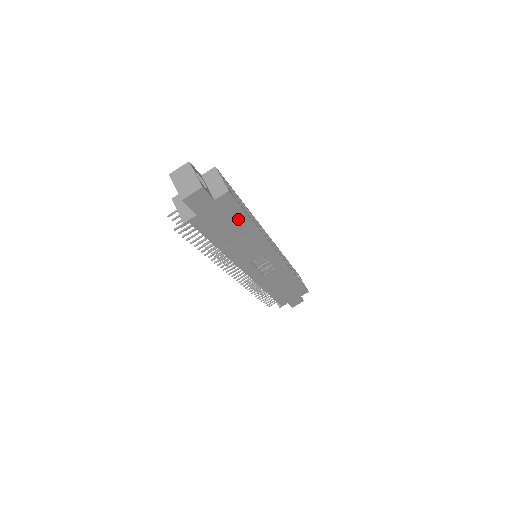
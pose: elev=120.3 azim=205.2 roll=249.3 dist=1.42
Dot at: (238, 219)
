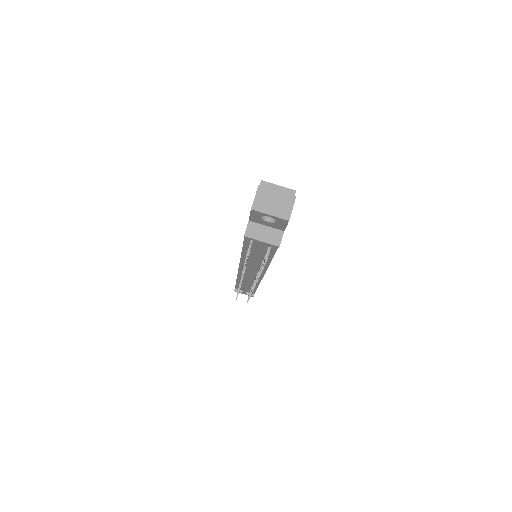
Dot at: occluded
